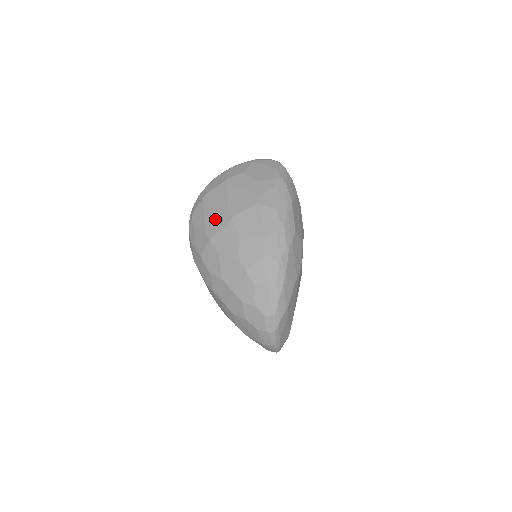
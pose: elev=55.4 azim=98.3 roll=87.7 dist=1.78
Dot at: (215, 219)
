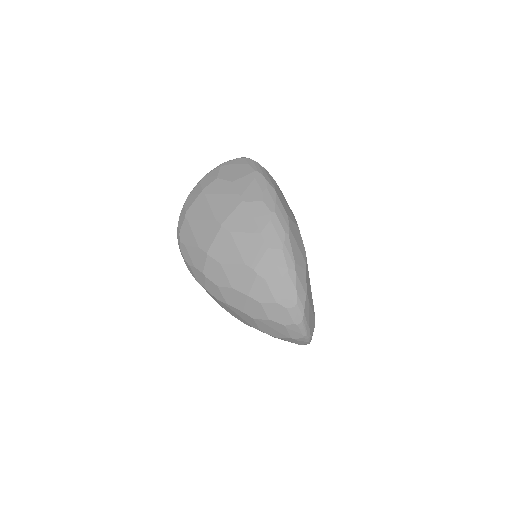
Dot at: (205, 231)
